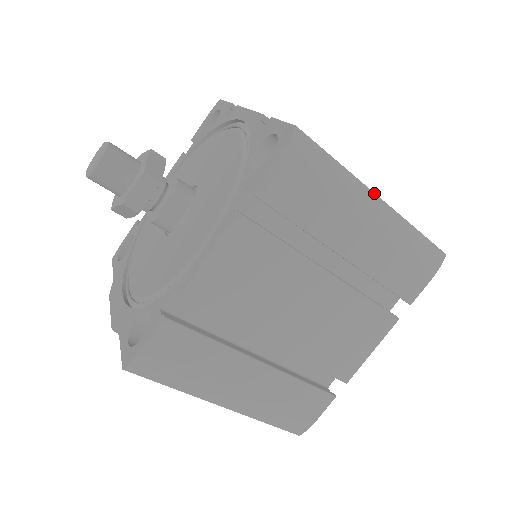
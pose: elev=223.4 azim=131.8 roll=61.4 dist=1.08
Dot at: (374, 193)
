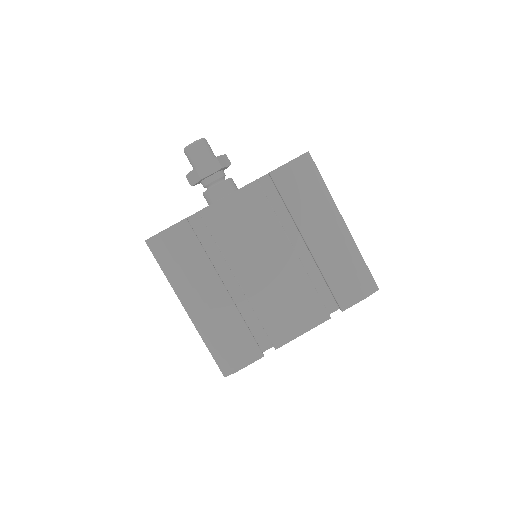
Dot at: (341, 216)
